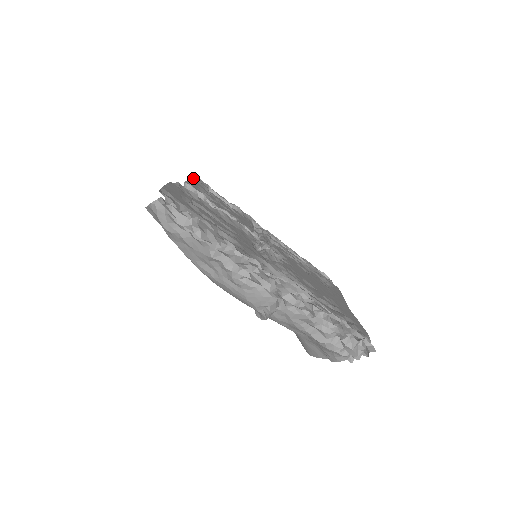
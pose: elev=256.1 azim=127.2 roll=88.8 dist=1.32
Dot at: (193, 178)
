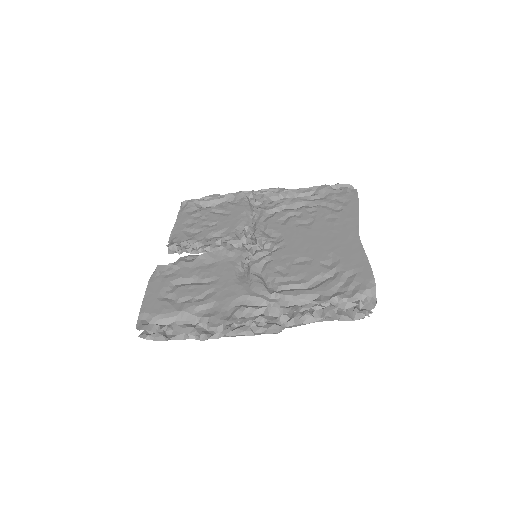
Dot at: occluded
